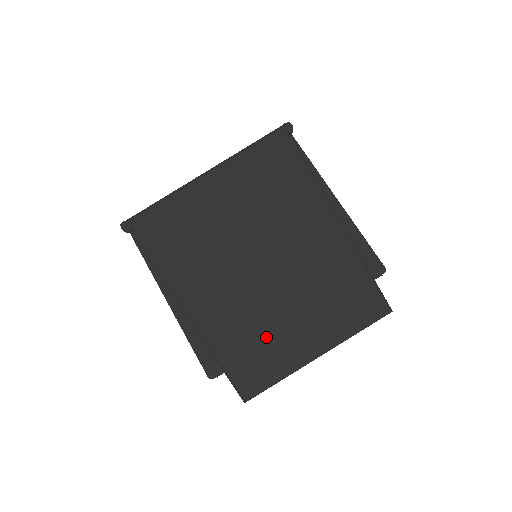
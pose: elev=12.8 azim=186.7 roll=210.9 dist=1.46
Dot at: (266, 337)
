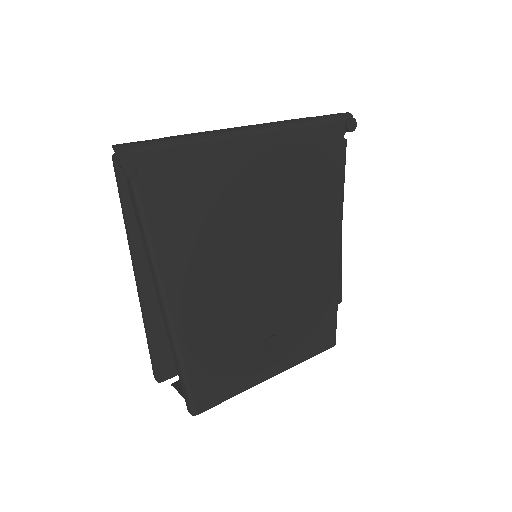
Dot at: (239, 352)
